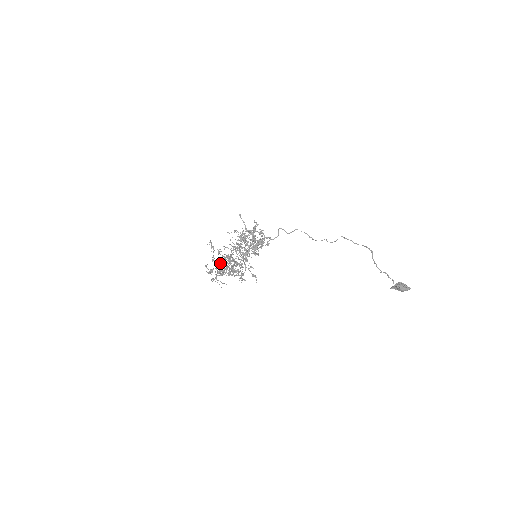
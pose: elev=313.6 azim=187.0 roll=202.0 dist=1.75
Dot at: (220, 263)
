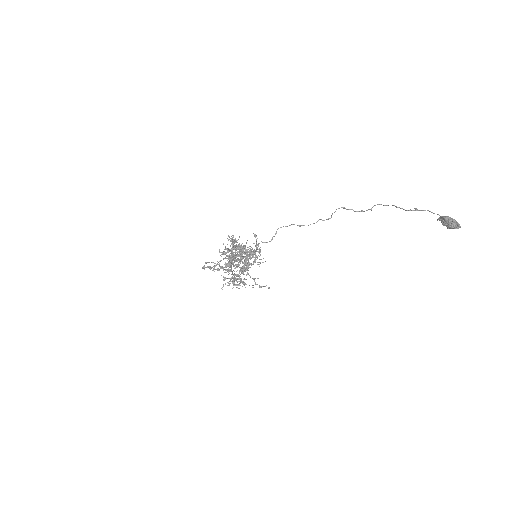
Dot at: (228, 271)
